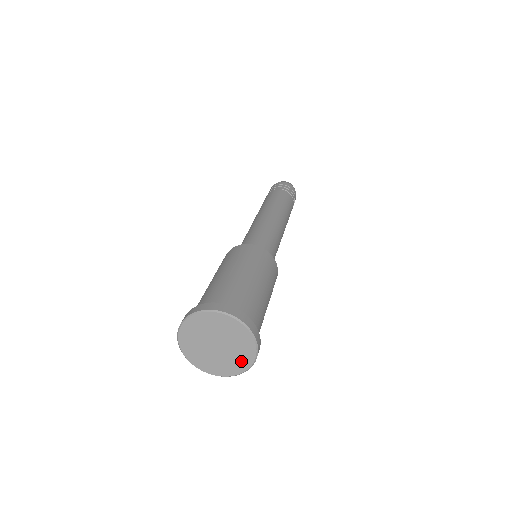
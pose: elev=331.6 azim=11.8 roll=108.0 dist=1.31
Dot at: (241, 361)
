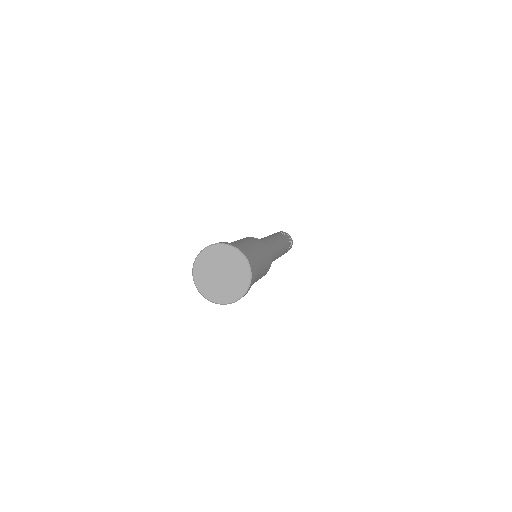
Dot at: (228, 295)
